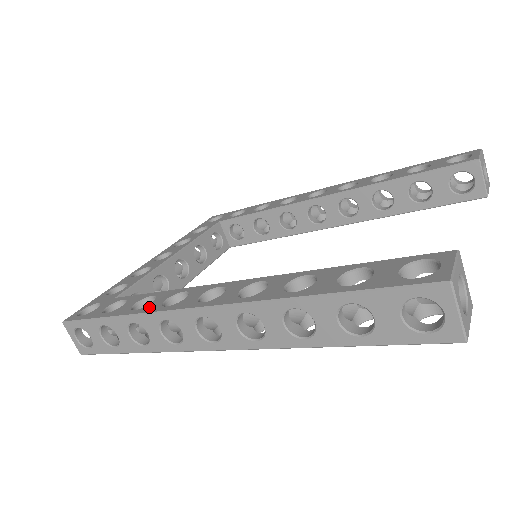
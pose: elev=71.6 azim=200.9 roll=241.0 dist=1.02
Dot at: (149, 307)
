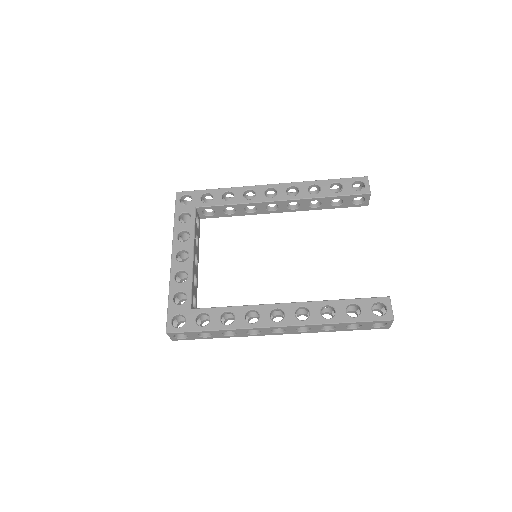
Dot at: (238, 323)
